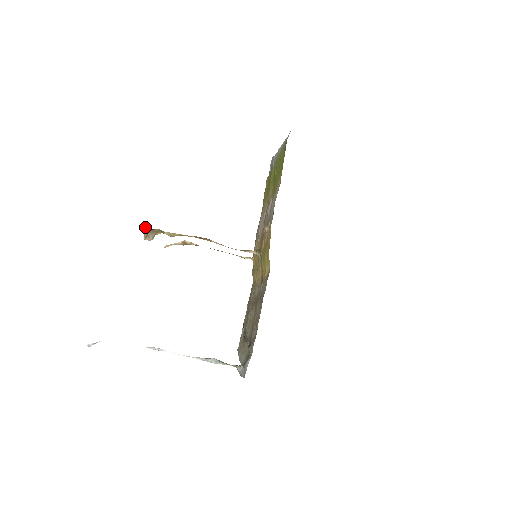
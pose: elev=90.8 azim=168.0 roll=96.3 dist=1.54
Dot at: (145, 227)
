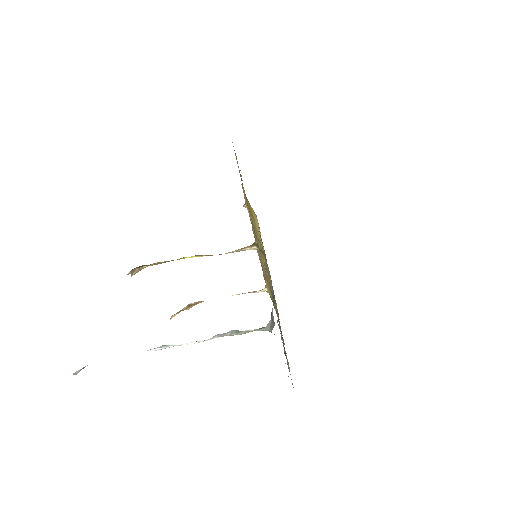
Dot at: occluded
